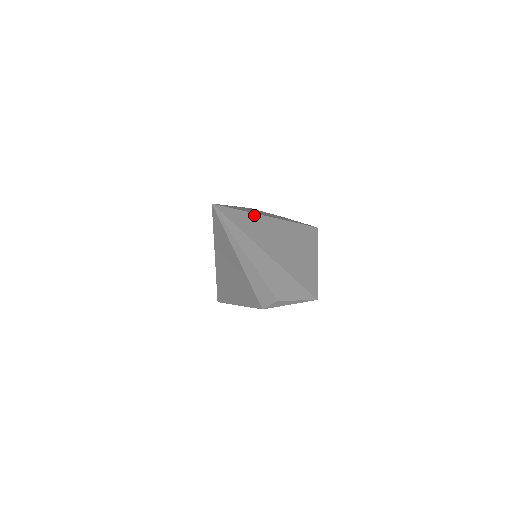
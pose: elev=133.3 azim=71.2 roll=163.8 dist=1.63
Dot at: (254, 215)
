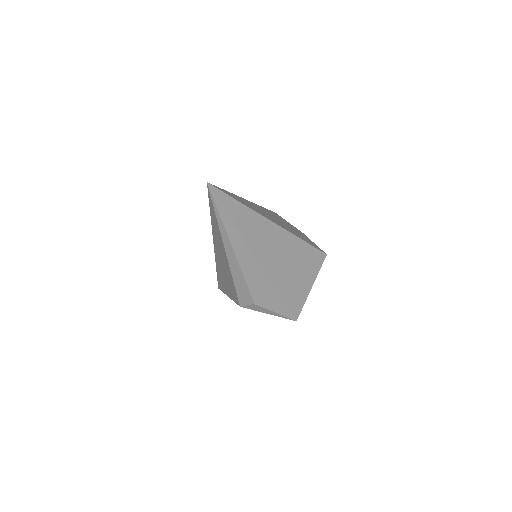
Dot at: (252, 211)
